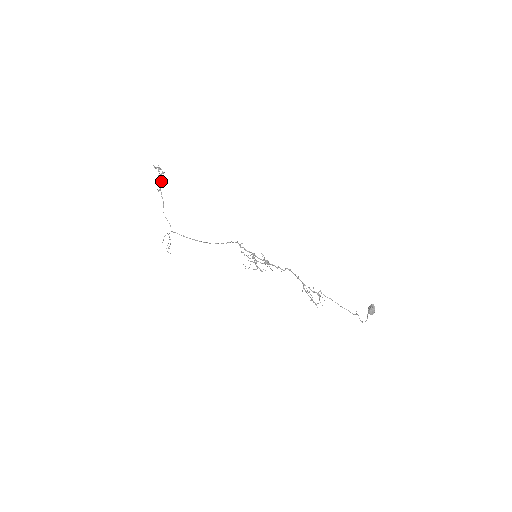
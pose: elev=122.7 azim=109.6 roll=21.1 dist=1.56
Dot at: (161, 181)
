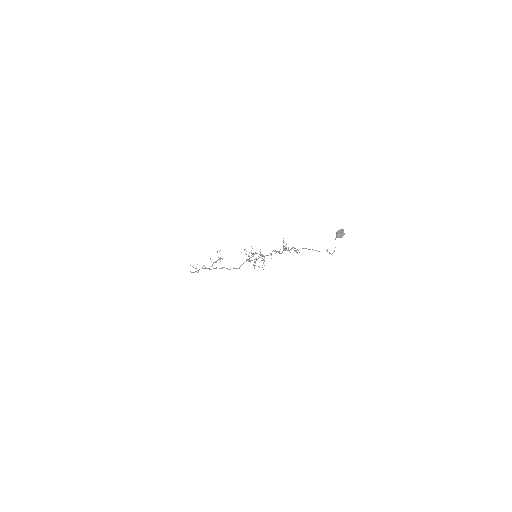
Dot at: occluded
